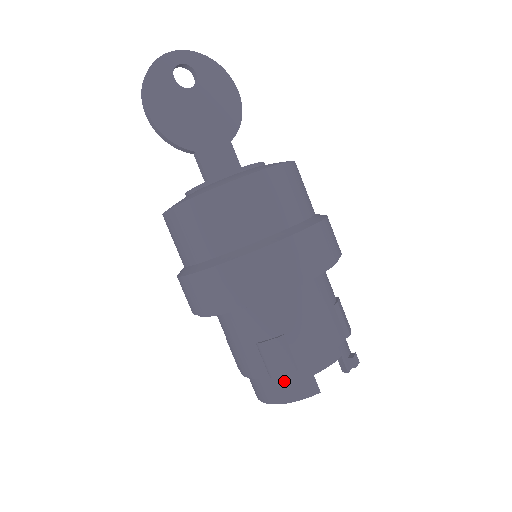
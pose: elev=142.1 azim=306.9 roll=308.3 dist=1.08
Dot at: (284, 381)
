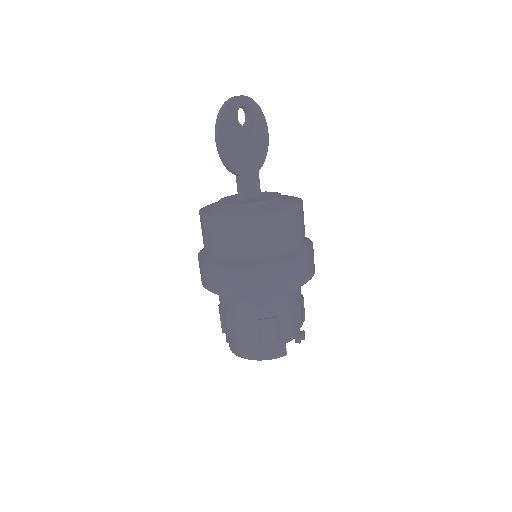
Dot at: (267, 346)
